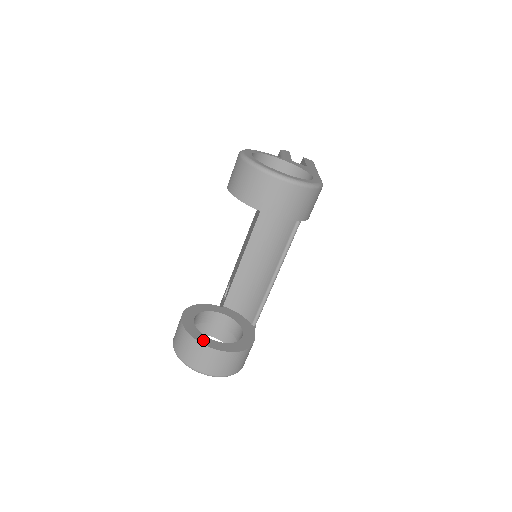
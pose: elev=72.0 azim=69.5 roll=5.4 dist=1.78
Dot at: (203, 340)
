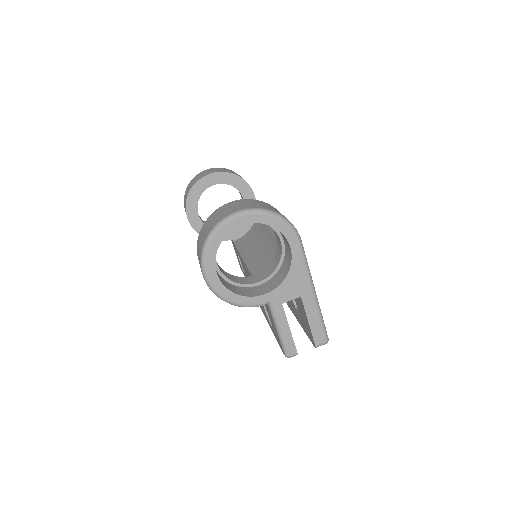
Dot at: occluded
